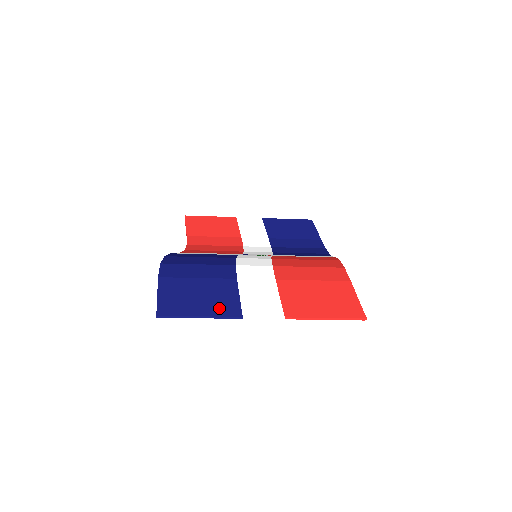
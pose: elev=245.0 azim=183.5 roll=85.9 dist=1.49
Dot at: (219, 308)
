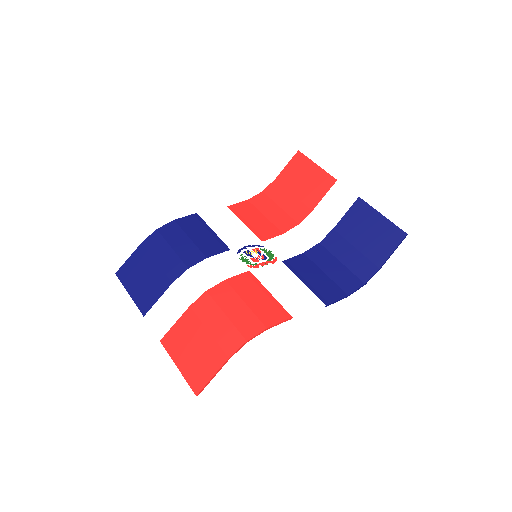
Dot at: (141, 298)
